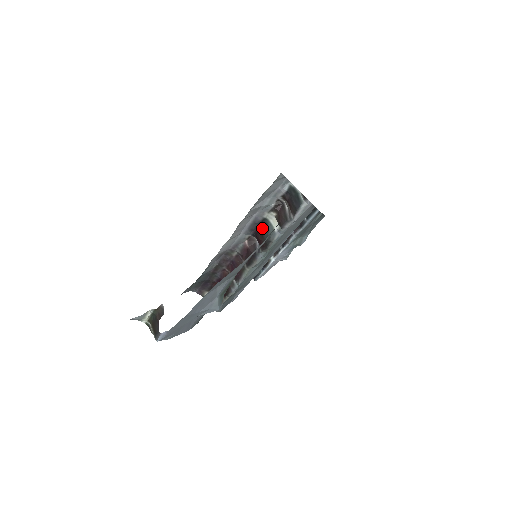
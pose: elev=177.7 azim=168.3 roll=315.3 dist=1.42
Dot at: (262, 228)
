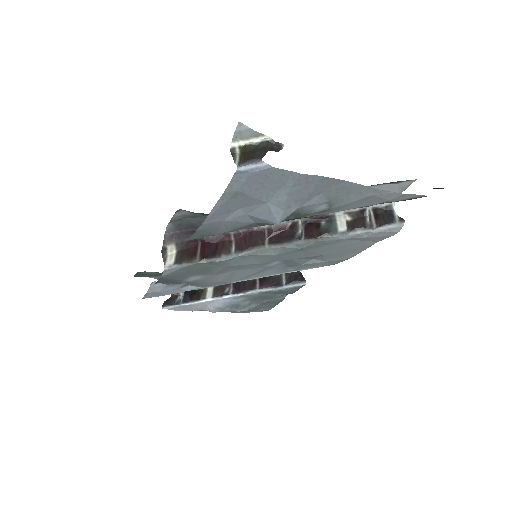
Dot at: (321, 223)
